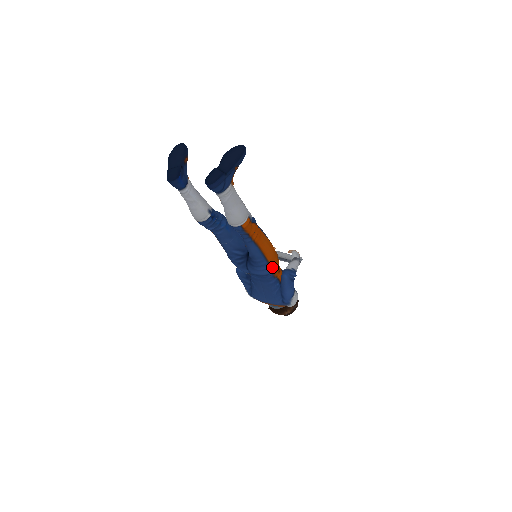
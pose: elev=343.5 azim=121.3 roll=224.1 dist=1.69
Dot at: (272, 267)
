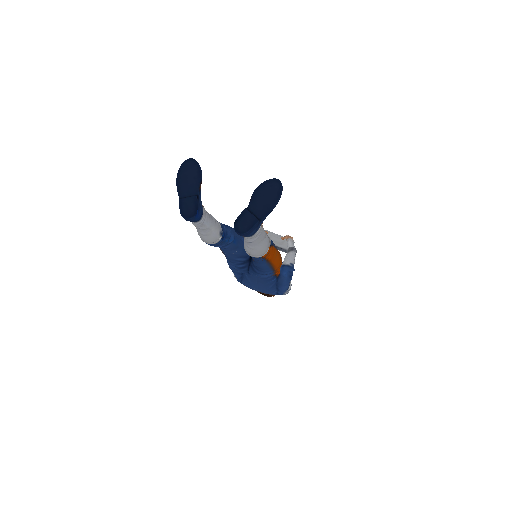
Dot at: occluded
